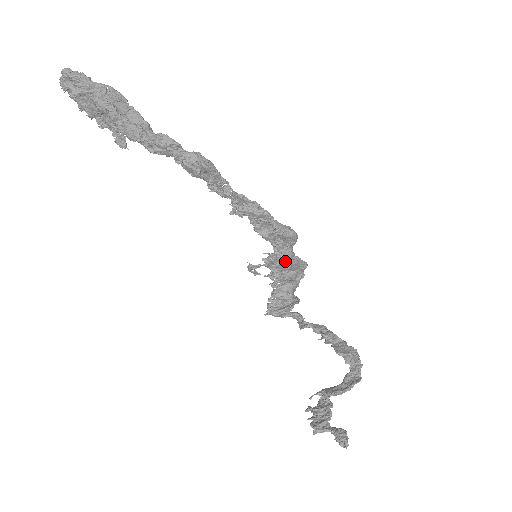
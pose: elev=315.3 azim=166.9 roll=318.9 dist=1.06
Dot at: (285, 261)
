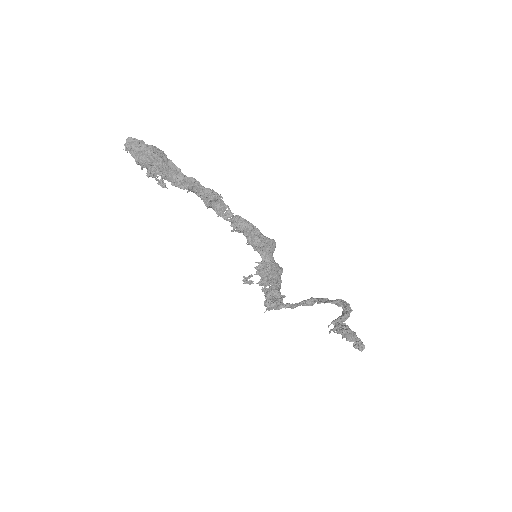
Dot at: (271, 264)
